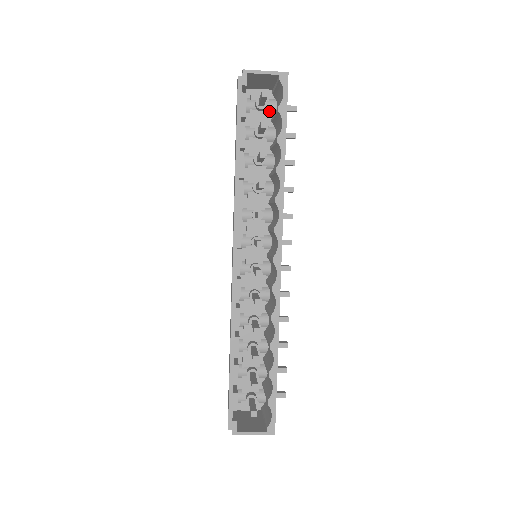
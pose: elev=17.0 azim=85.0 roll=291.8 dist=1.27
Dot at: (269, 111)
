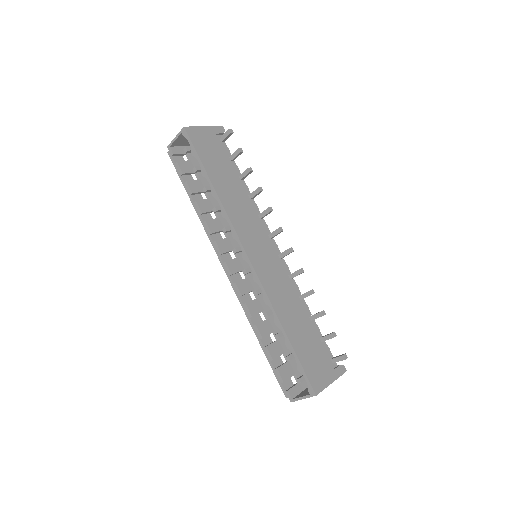
Dot at: occluded
